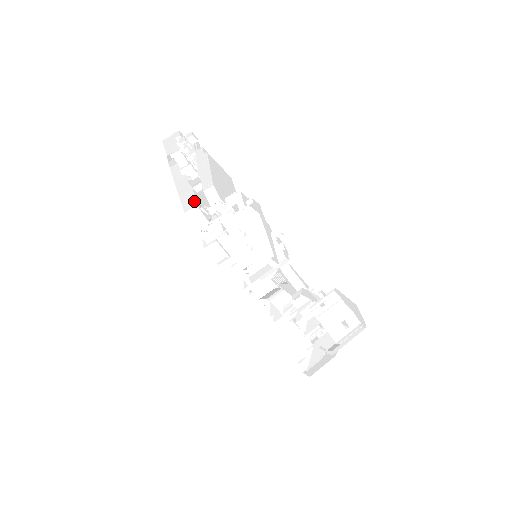
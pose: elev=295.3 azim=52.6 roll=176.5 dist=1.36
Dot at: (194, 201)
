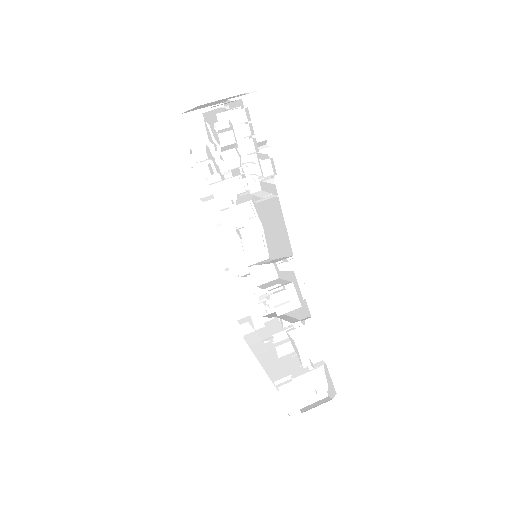
Dot at: occluded
